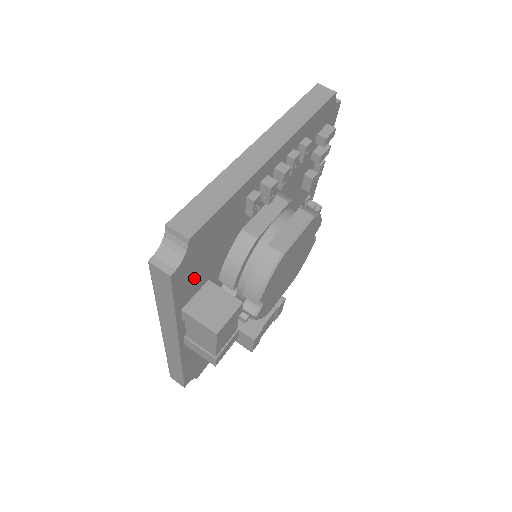
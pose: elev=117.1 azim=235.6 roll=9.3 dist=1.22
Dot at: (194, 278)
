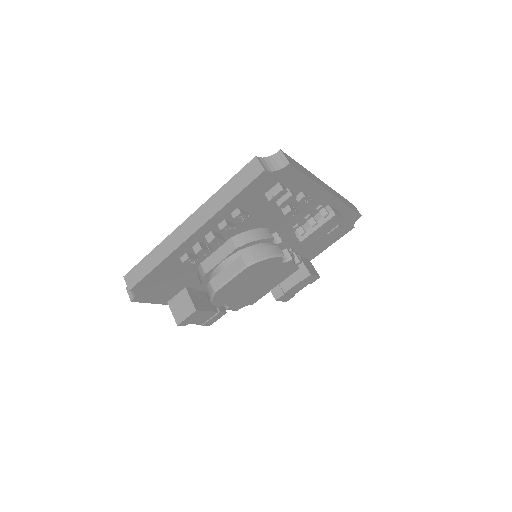
Dot at: (164, 292)
